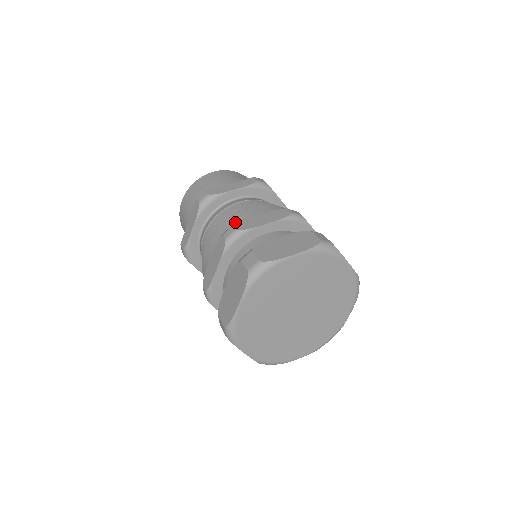
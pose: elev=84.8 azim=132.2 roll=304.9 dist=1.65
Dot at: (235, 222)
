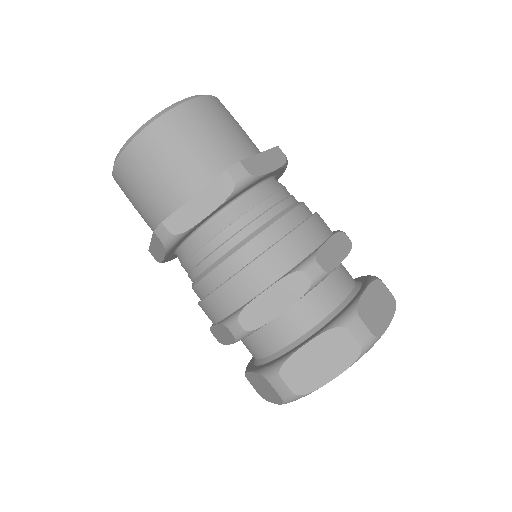
Dot at: (235, 299)
